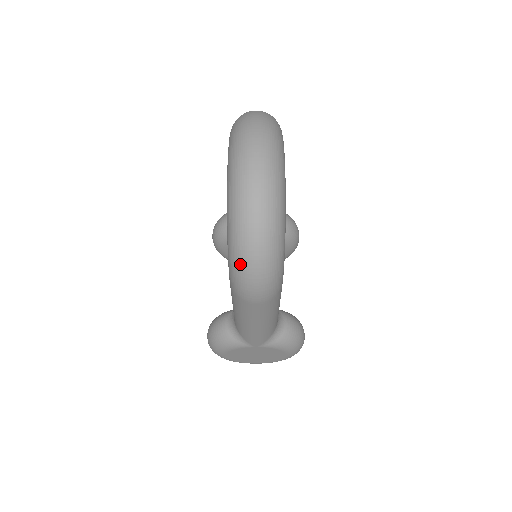
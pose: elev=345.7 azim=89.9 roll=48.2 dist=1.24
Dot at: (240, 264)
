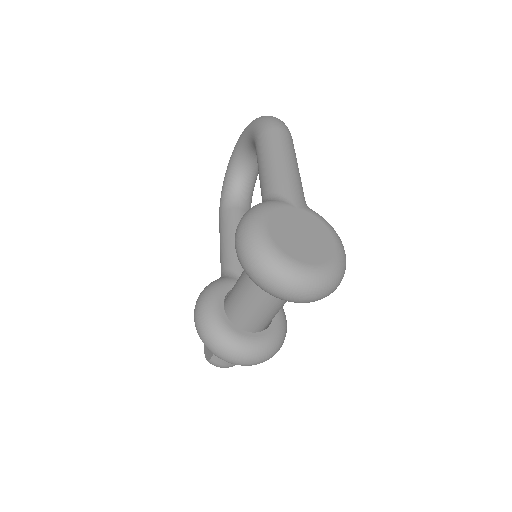
Dot at: (264, 117)
